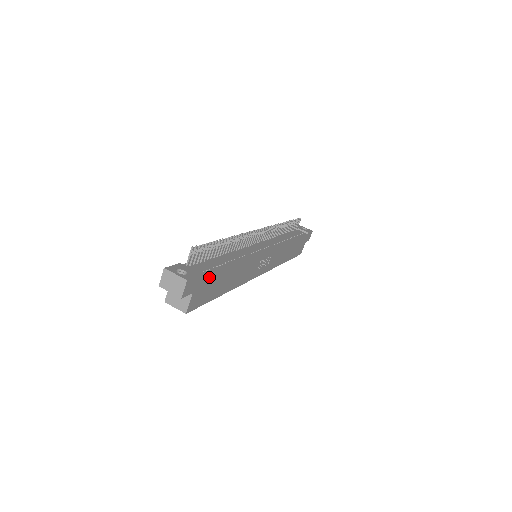
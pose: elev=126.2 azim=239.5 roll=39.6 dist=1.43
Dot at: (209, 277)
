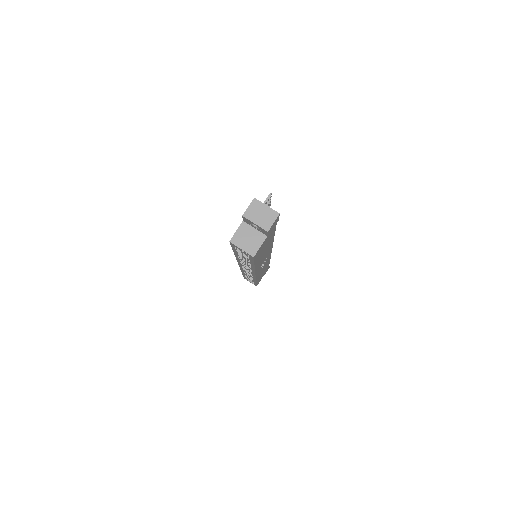
Dot at: (273, 231)
